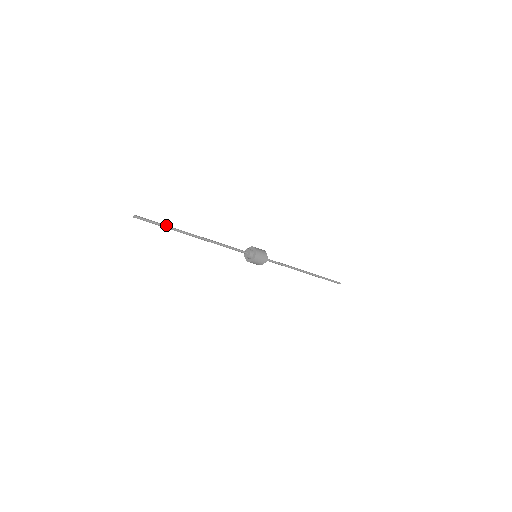
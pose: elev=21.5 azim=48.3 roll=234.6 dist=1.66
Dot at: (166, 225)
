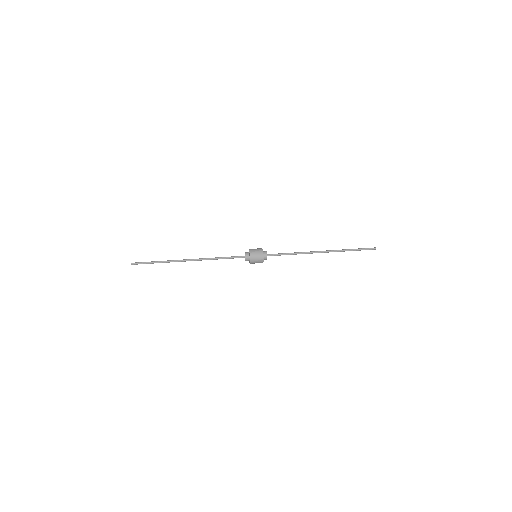
Dot at: (159, 261)
